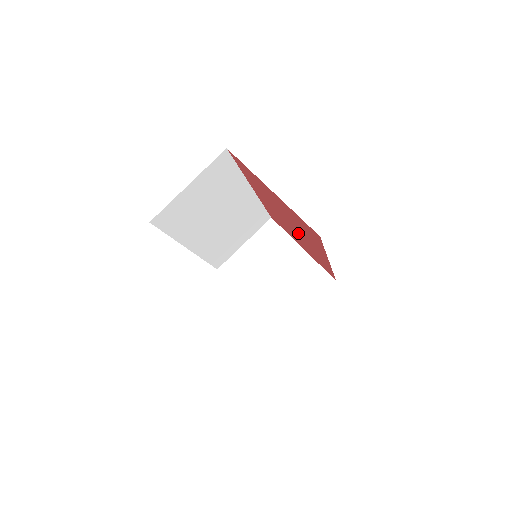
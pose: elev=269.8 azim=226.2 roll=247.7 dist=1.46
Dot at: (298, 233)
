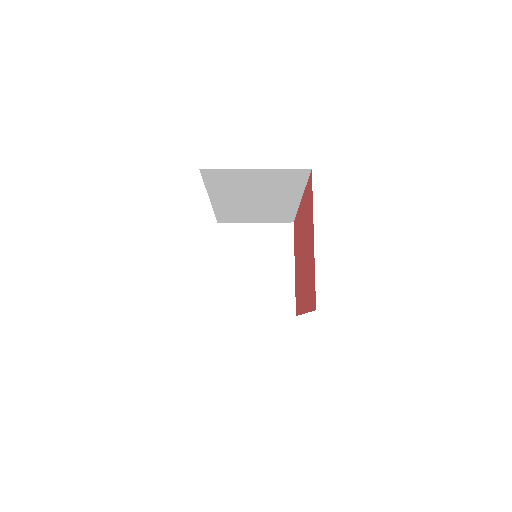
Dot at: (302, 268)
